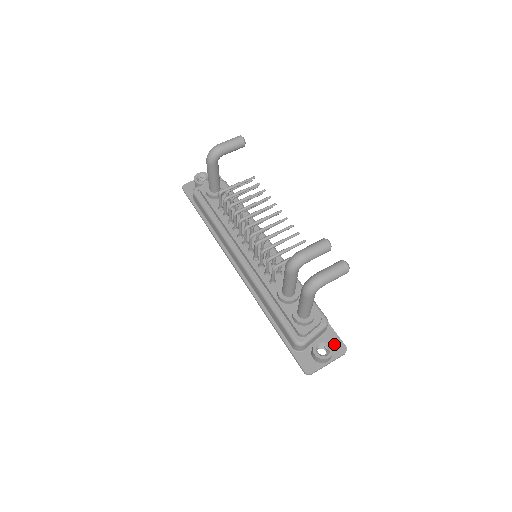
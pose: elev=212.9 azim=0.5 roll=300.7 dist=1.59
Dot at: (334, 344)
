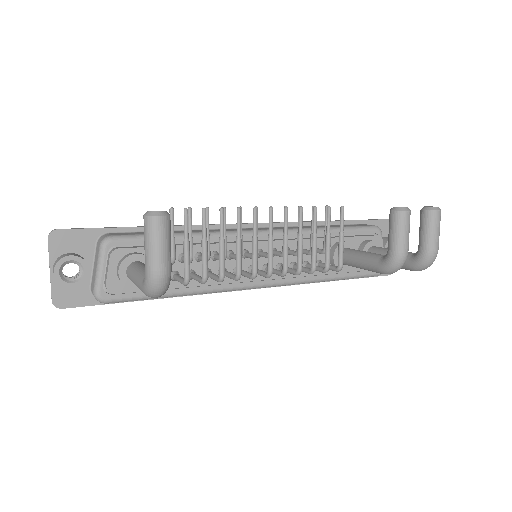
Dot at: (384, 230)
